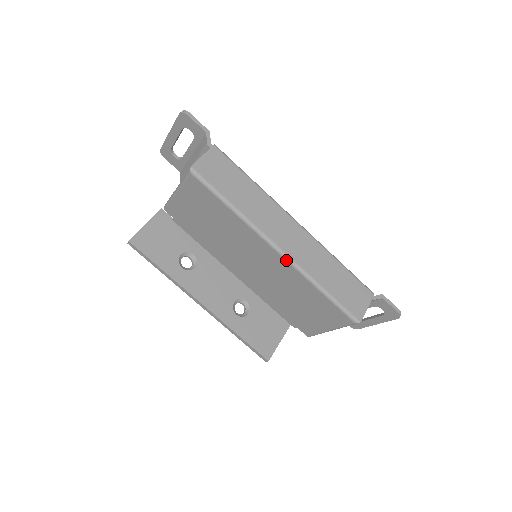
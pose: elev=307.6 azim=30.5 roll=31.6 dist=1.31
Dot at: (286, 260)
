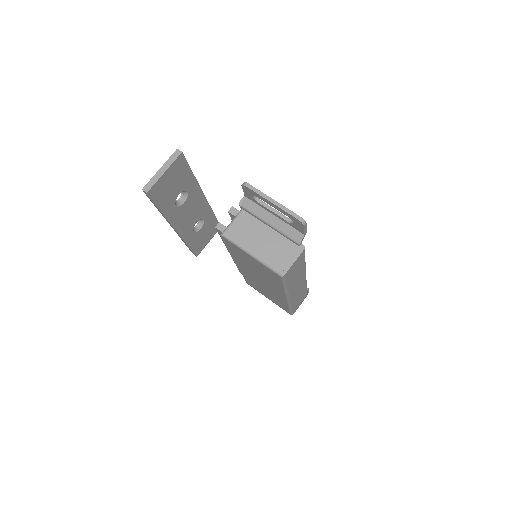
Dot at: (287, 301)
